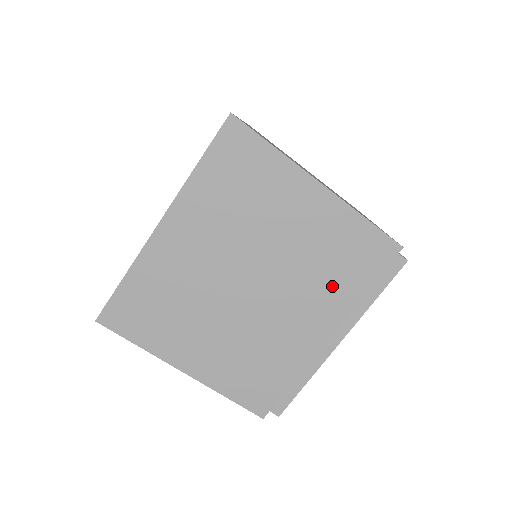
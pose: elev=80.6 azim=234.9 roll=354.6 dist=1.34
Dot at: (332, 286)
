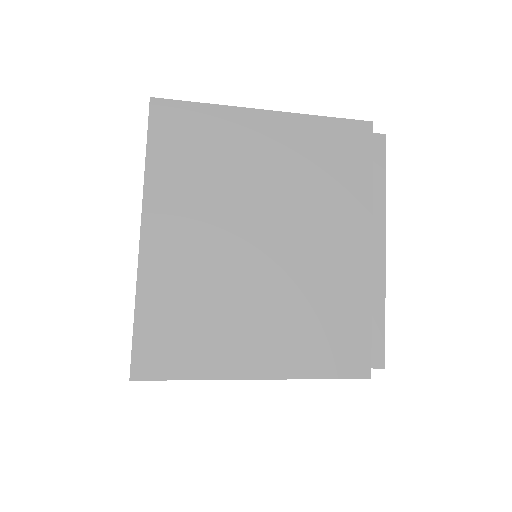
Dot at: (338, 193)
